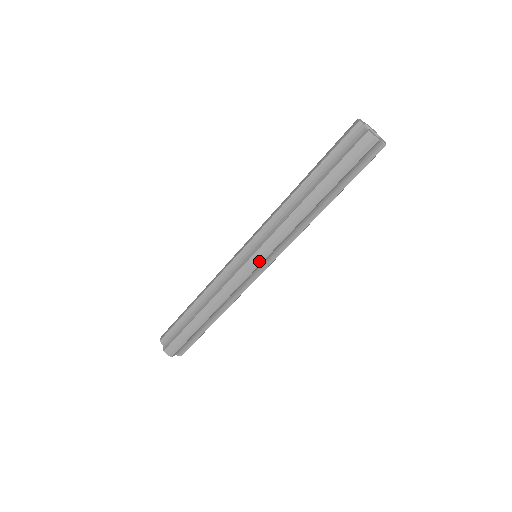
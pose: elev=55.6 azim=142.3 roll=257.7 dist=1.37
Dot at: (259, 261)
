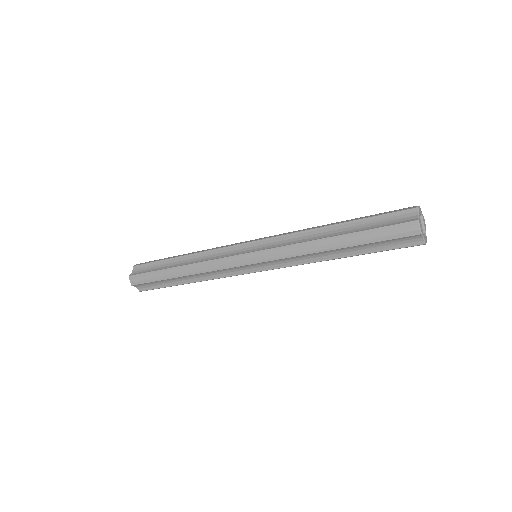
Dot at: (254, 261)
